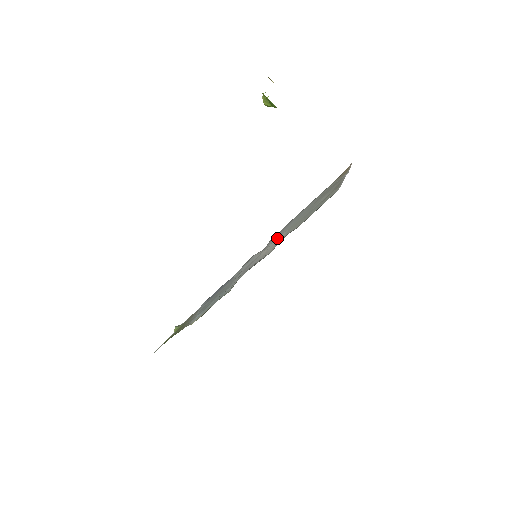
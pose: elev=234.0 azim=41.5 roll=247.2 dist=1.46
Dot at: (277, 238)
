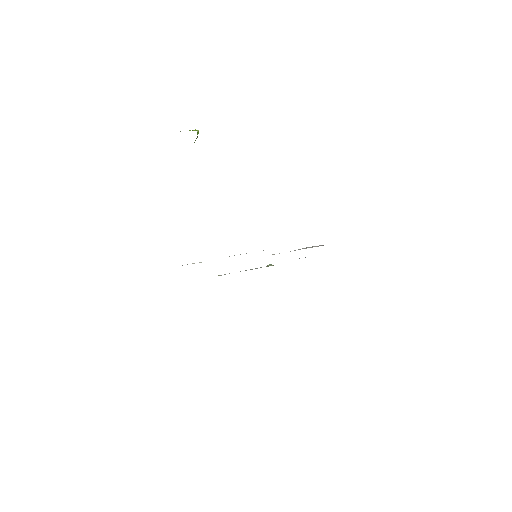
Dot at: occluded
